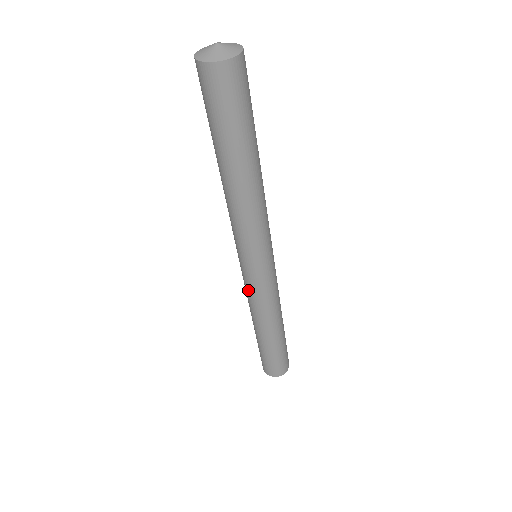
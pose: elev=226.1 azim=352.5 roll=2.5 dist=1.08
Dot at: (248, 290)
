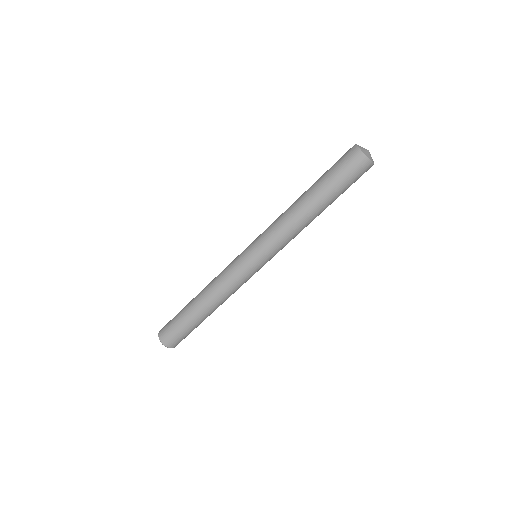
Dot at: (229, 265)
